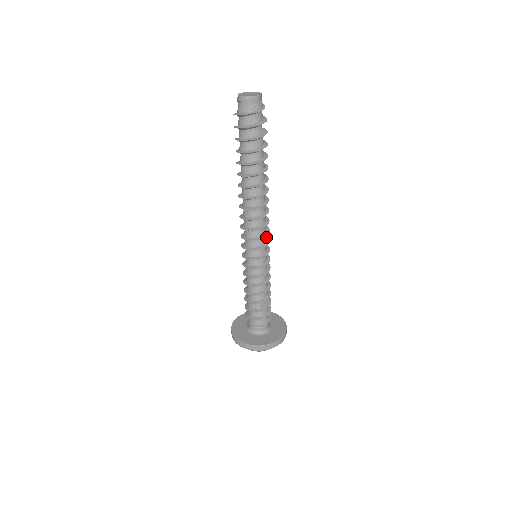
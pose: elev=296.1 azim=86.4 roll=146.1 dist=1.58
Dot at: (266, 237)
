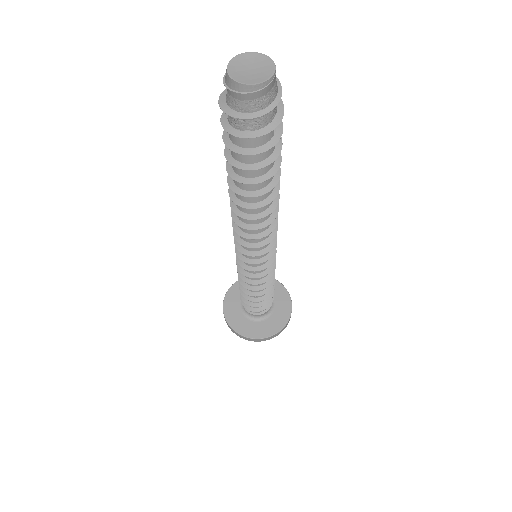
Dot at: occluded
